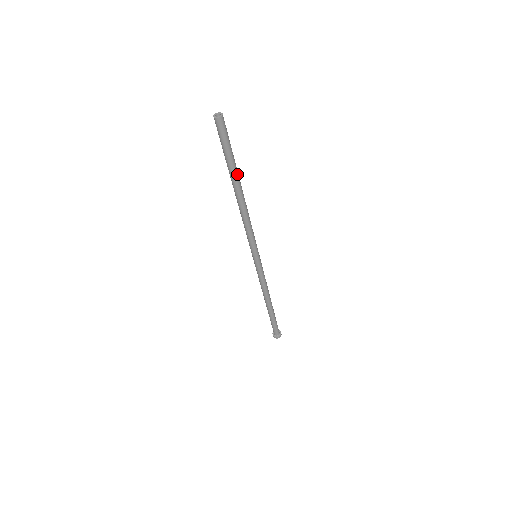
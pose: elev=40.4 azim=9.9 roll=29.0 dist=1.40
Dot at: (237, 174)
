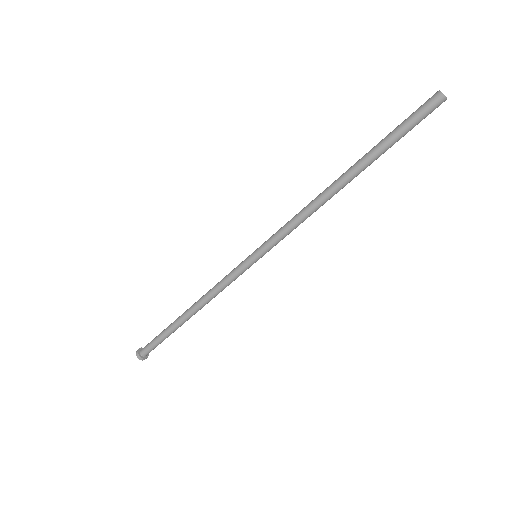
Dot at: (372, 162)
